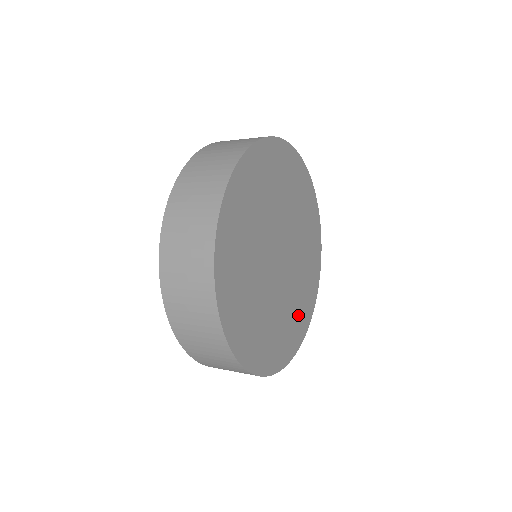
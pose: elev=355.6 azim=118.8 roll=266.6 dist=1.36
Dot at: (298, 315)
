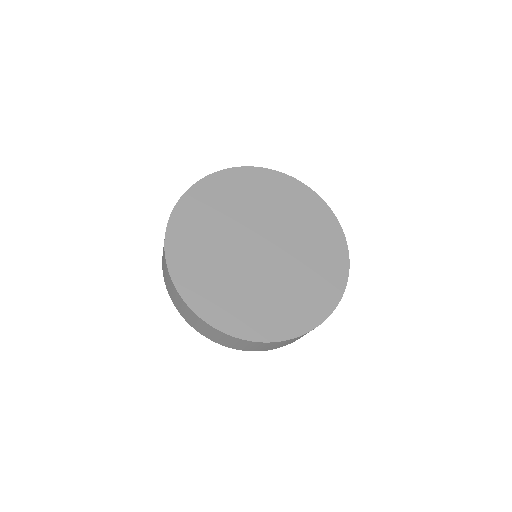
Dot at: (303, 300)
